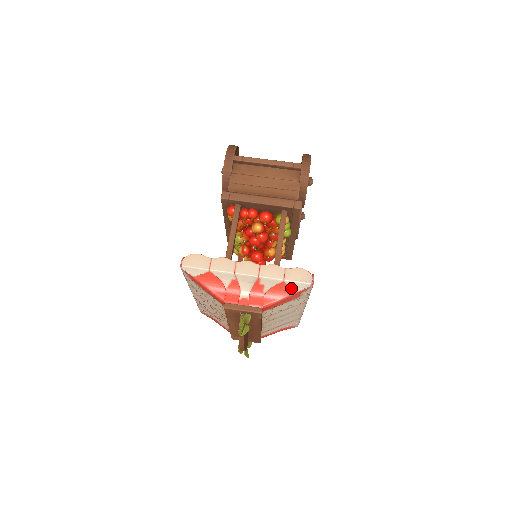
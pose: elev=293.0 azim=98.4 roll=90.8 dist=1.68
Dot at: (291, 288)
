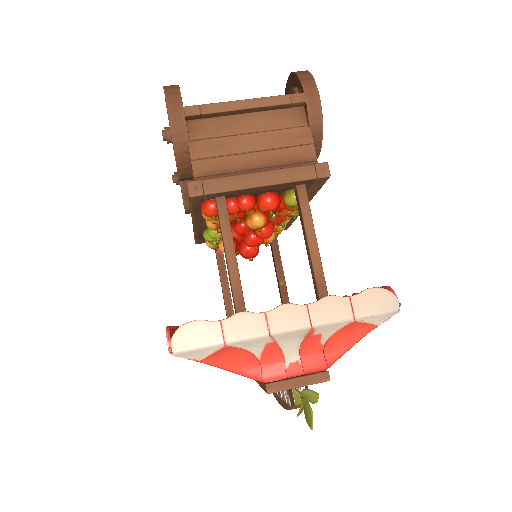
Dot at: (366, 325)
